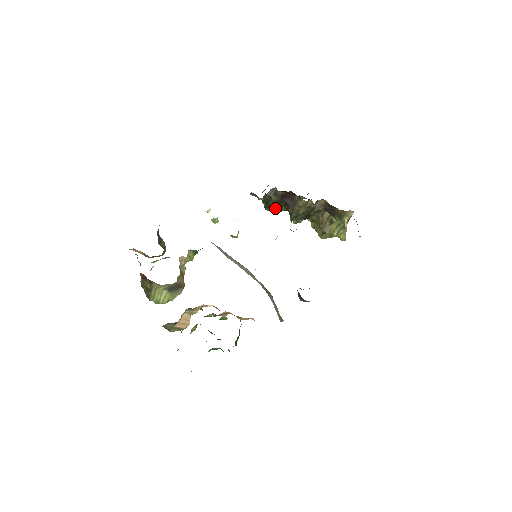
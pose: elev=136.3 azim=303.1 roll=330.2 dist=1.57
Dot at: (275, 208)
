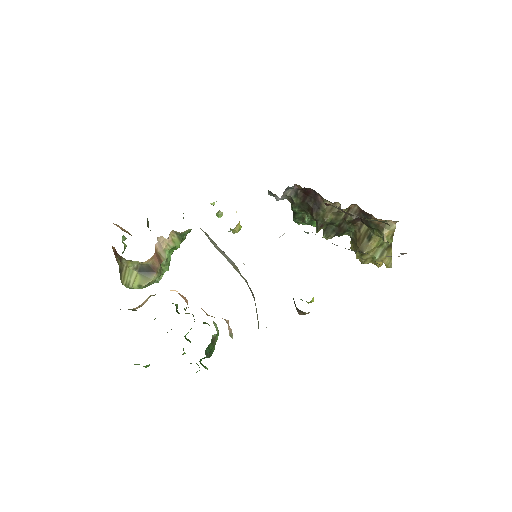
Dot at: (303, 219)
